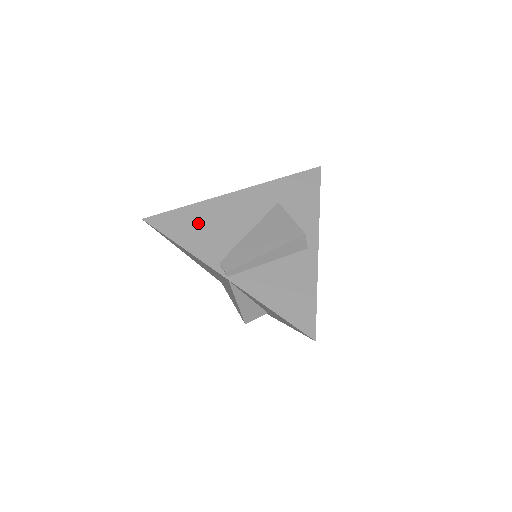
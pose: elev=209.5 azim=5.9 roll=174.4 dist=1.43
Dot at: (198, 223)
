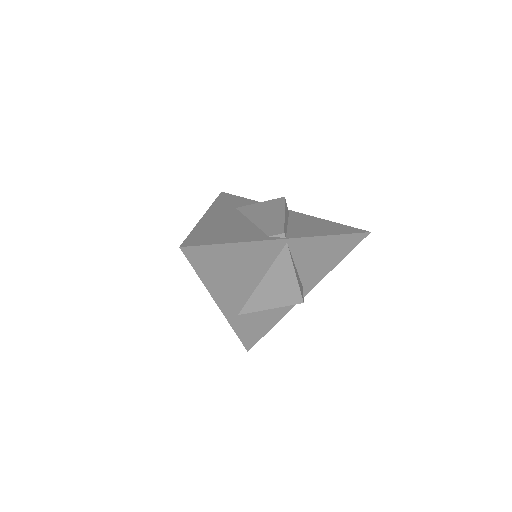
Dot at: (217, 232)
